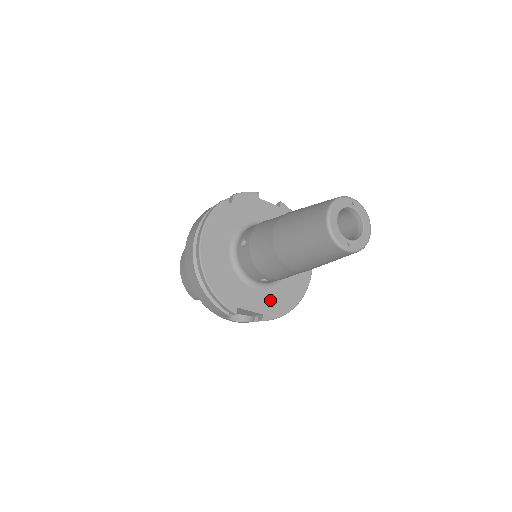
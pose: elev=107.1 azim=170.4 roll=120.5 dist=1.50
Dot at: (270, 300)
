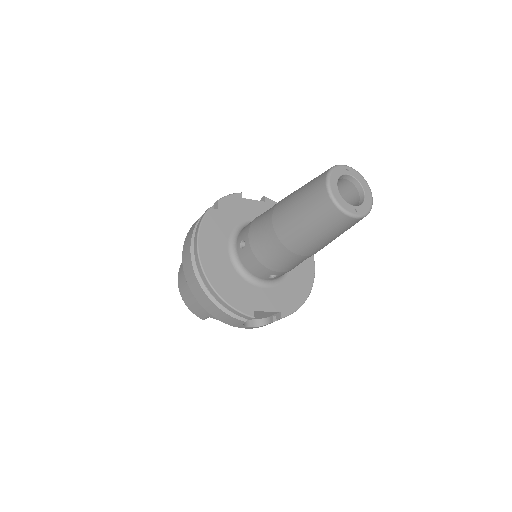
Dot at: (283, 296)
